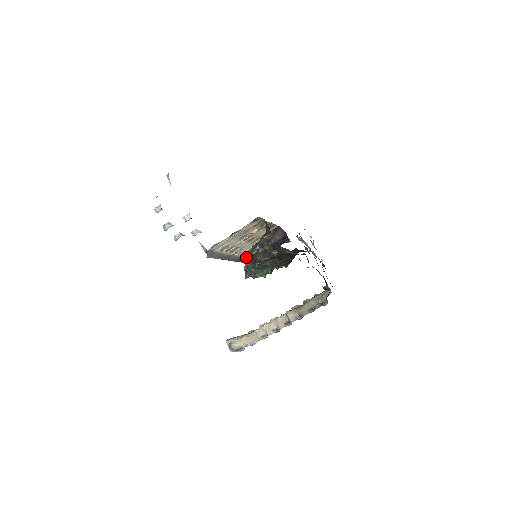
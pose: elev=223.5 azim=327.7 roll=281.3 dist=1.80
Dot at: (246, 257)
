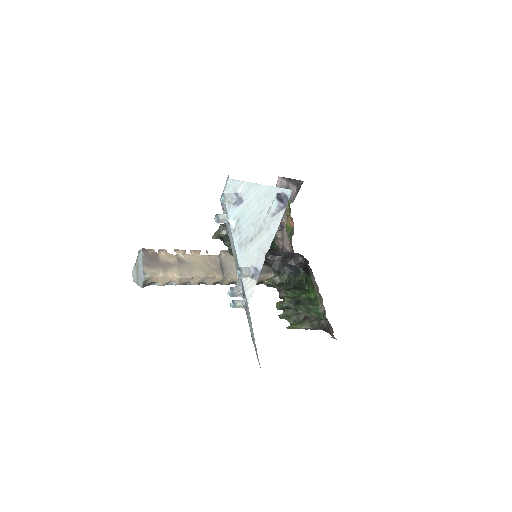
Dot at: occluded
